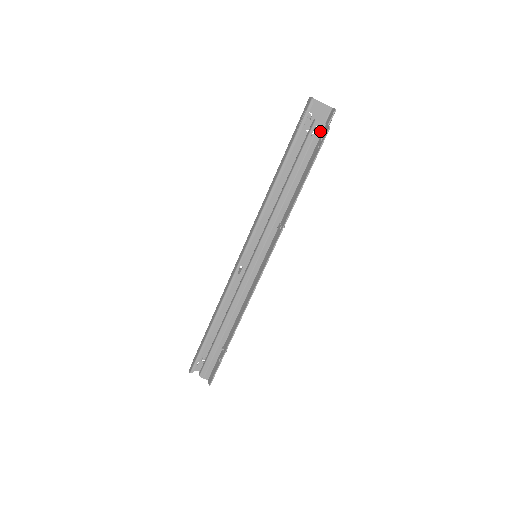
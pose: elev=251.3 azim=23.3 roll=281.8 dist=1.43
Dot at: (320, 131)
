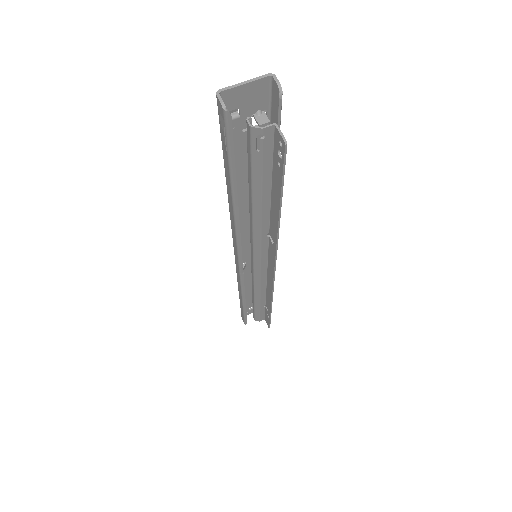
Dot at: (269, 137)
